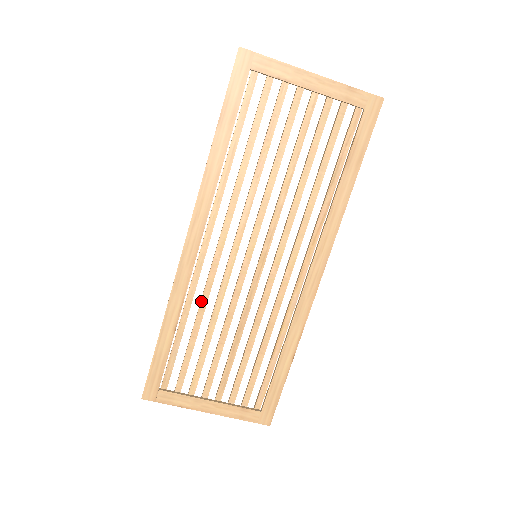
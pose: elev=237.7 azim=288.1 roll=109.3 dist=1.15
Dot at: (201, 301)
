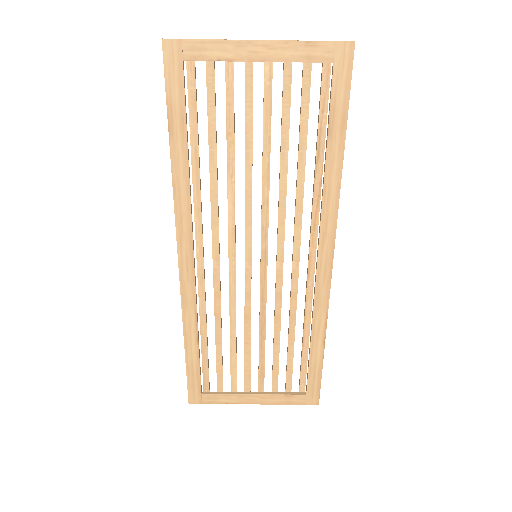
Dot at: (214, 310)
